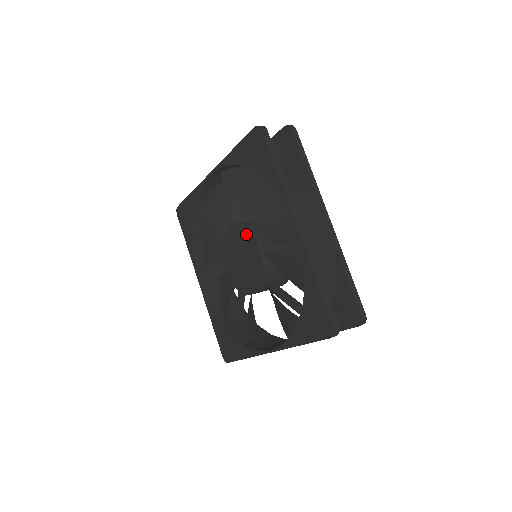
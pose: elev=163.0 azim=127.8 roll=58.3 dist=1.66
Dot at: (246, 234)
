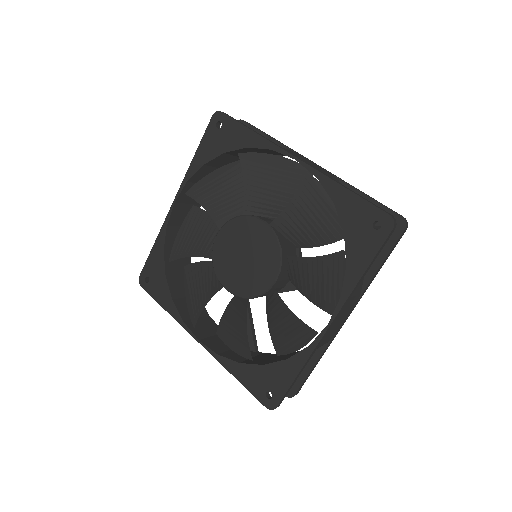
Dot at: (240, 224)
